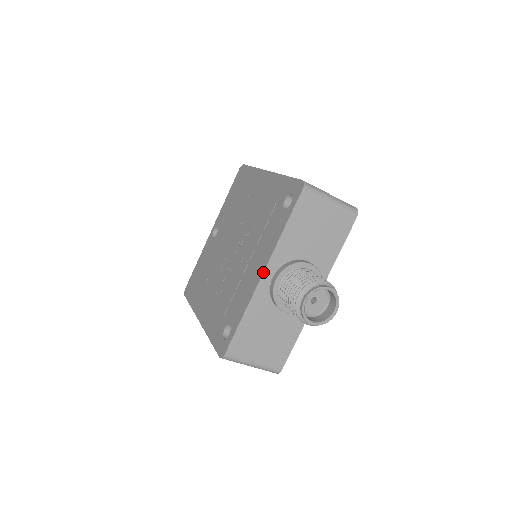
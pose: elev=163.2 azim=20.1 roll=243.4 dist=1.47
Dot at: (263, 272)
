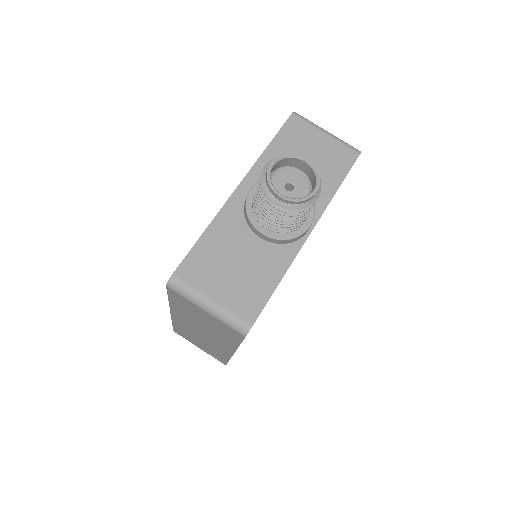
Dot at: (238, 185)
